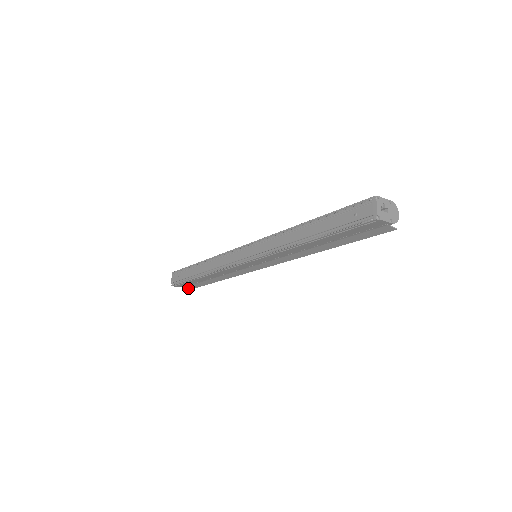
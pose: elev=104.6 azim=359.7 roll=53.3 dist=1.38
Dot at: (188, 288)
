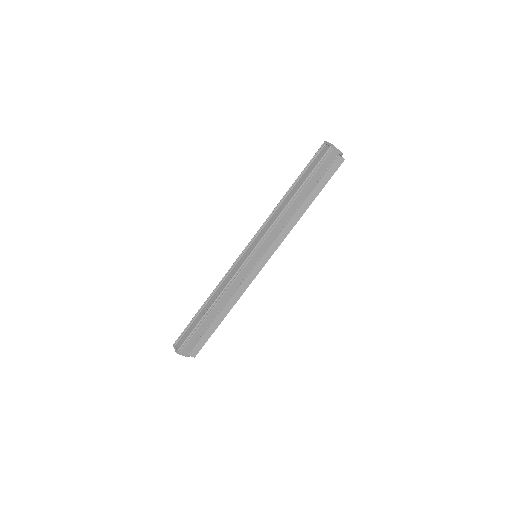
Dot at: (192, 356)
